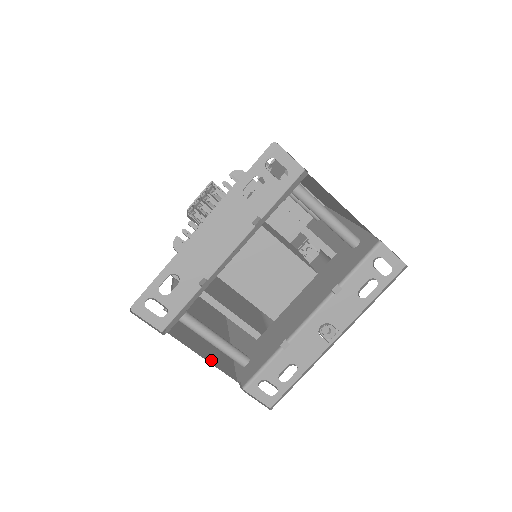
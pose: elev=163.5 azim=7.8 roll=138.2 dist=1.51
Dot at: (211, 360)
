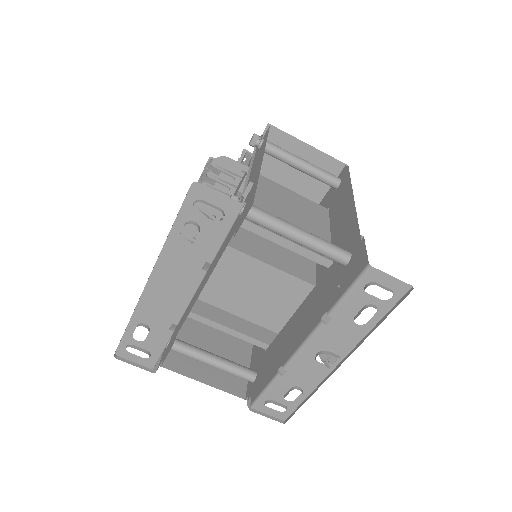
Dot at: (215, 381)
